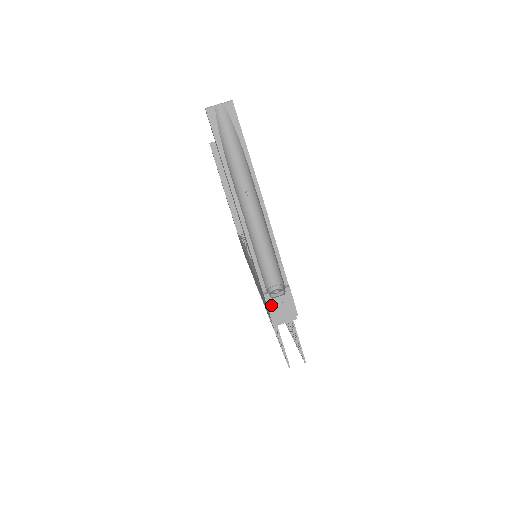
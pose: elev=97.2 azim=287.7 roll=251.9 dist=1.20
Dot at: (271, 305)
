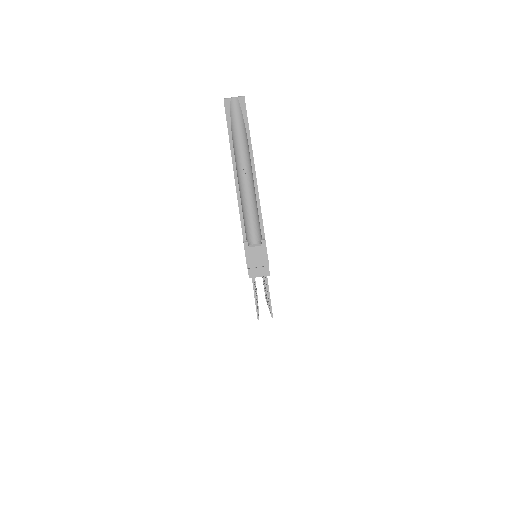
Dot at: (248, 252)
